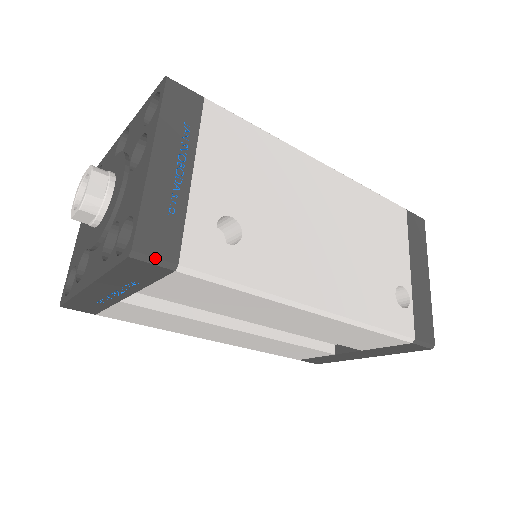
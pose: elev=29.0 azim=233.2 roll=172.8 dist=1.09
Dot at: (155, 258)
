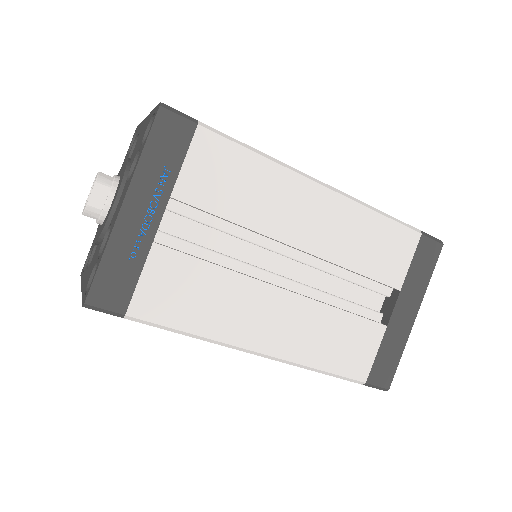
Dot at: (179, 112)
